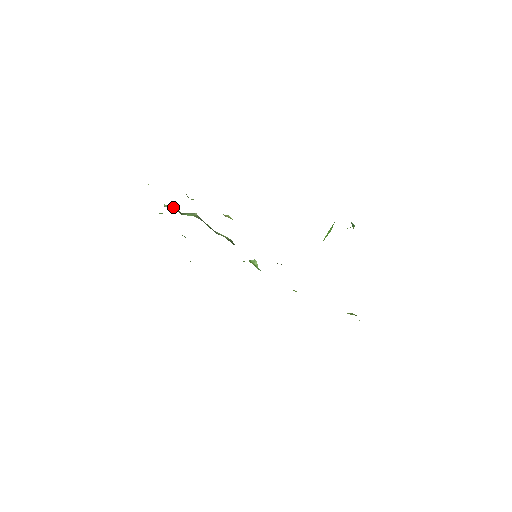
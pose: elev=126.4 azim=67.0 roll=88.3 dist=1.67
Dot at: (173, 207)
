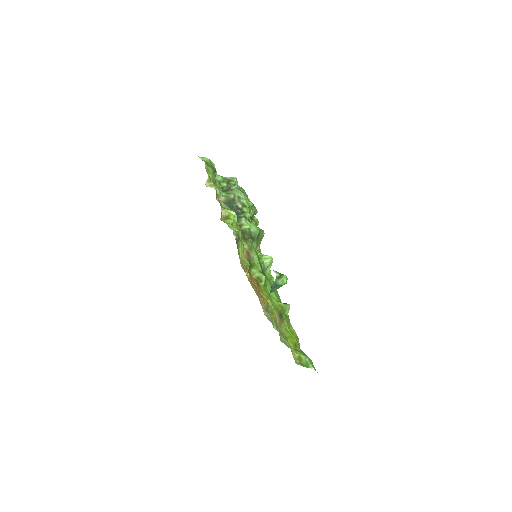
Dot at: (229, 180)
